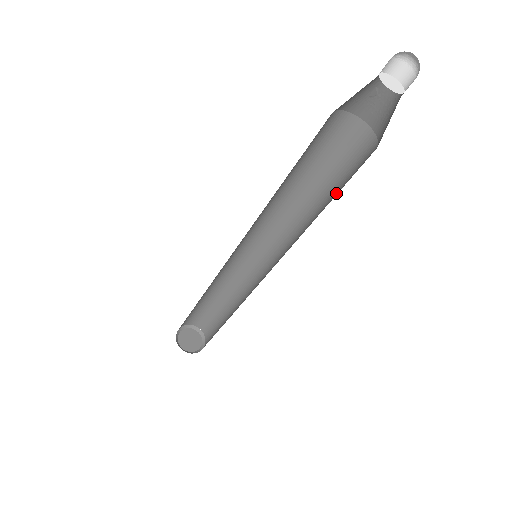
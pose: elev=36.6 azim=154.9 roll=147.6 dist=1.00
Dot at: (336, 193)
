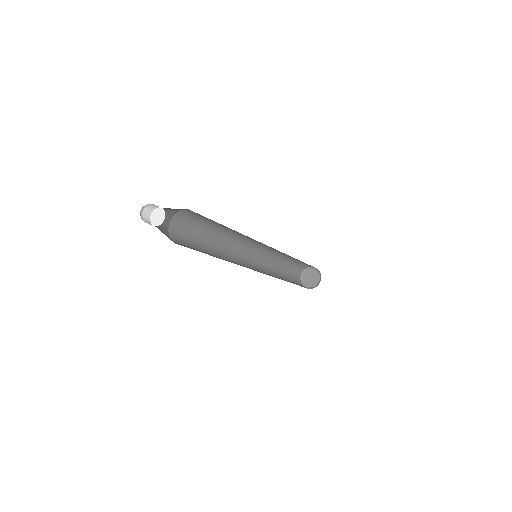
Dot at: occluded
